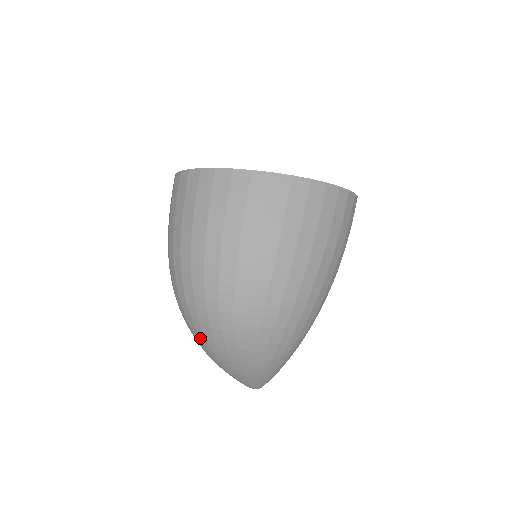
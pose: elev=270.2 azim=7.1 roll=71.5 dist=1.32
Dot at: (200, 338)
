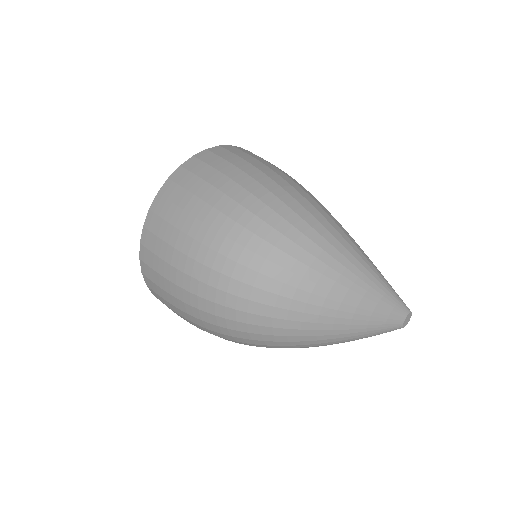
Dot at: (282, 328)
